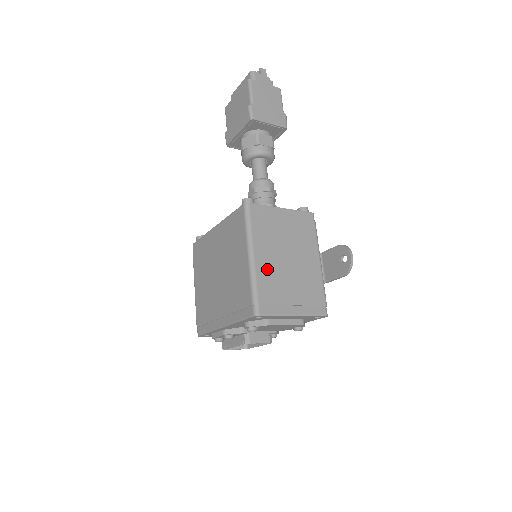
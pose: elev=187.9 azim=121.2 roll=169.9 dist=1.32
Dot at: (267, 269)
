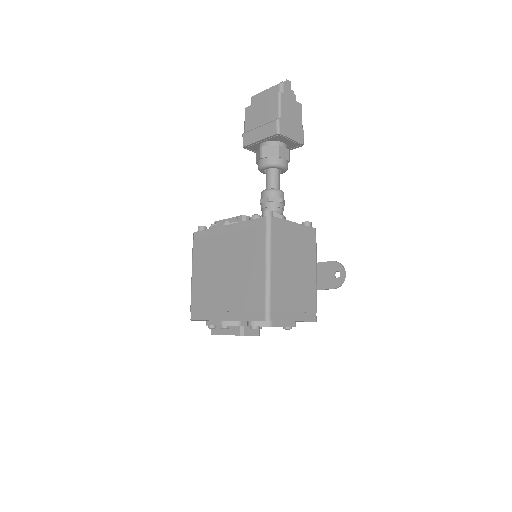
Dot at: (279, 279)
